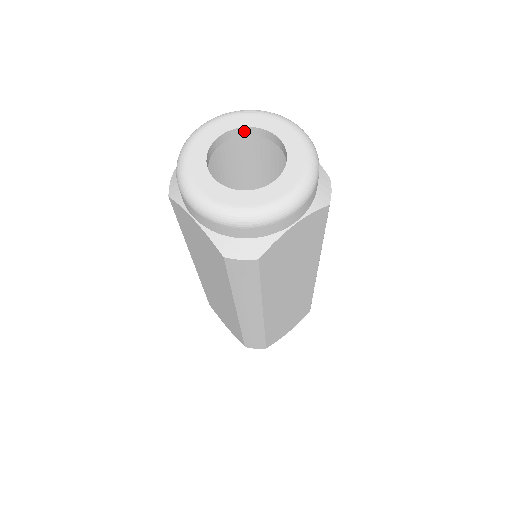
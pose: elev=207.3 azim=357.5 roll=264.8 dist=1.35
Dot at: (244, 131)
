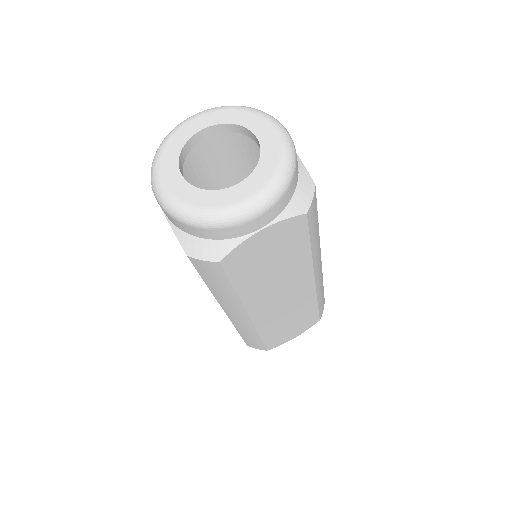
Dot at: (227, 128)
